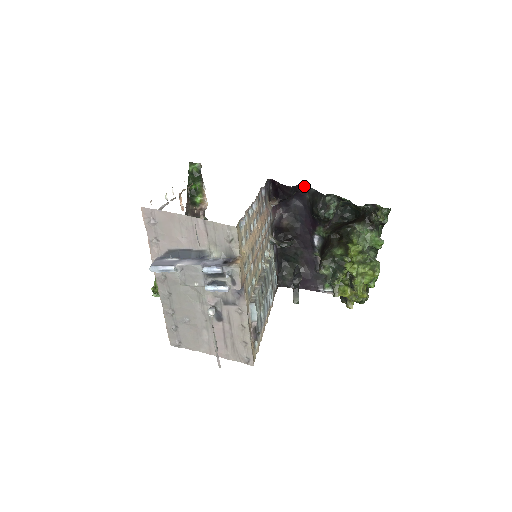
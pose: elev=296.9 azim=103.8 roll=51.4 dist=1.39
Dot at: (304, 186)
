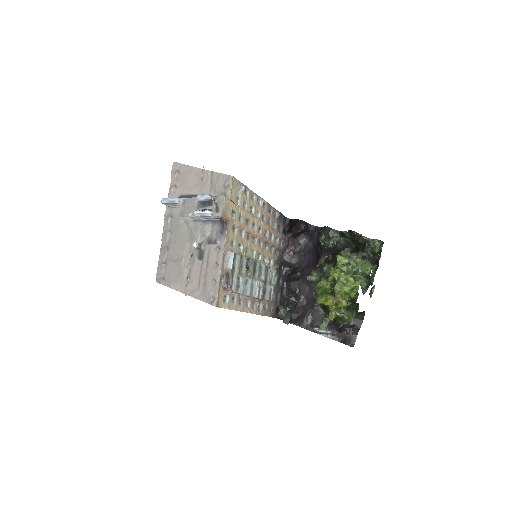
Dot at: (315, 226)
